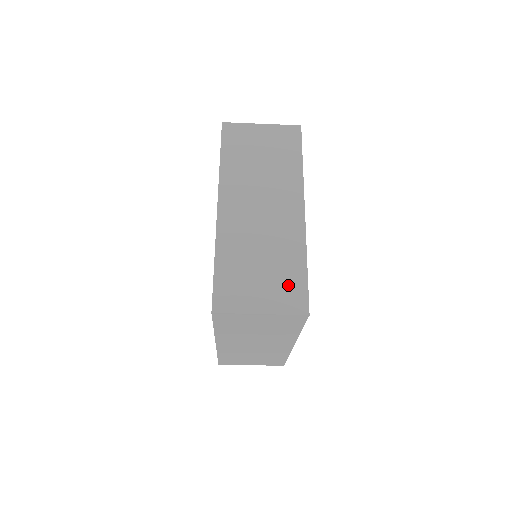
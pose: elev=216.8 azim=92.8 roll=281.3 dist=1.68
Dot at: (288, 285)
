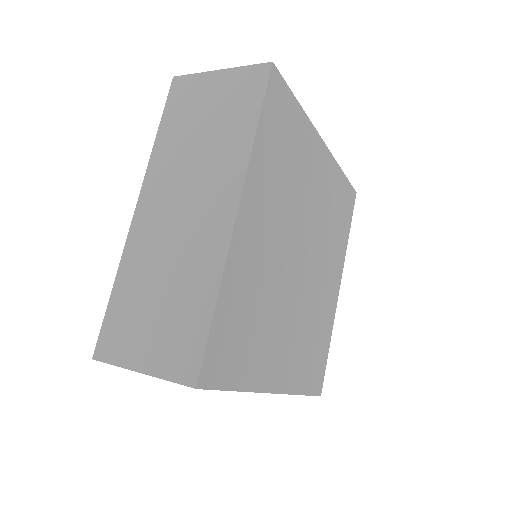
Dot at: (182, 334)
